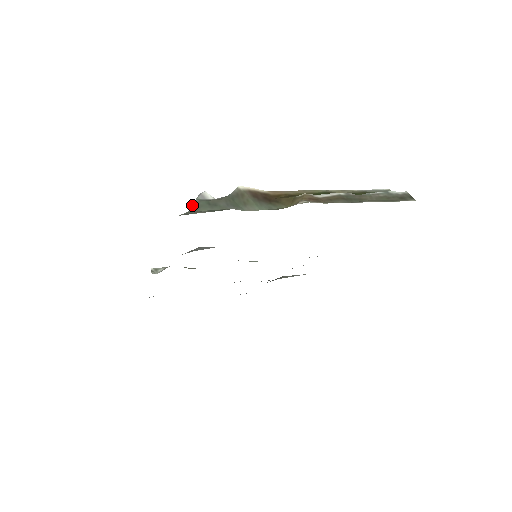
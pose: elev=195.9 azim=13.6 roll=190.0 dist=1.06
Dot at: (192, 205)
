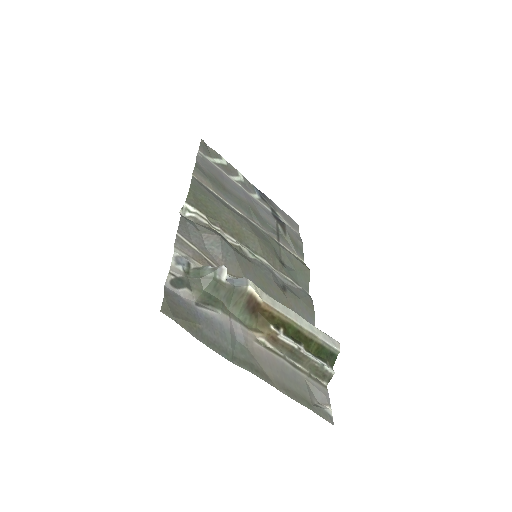
Dot at: (207, 274)
